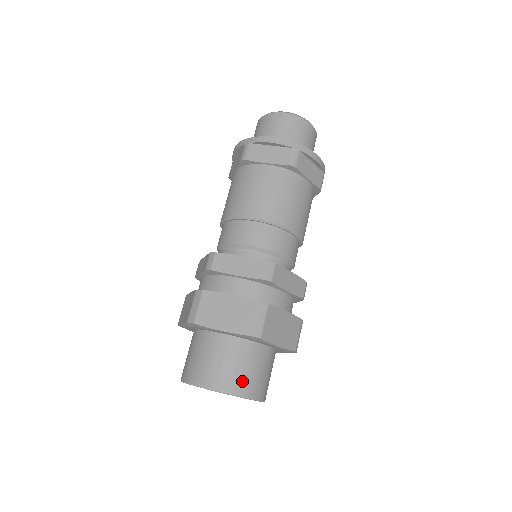
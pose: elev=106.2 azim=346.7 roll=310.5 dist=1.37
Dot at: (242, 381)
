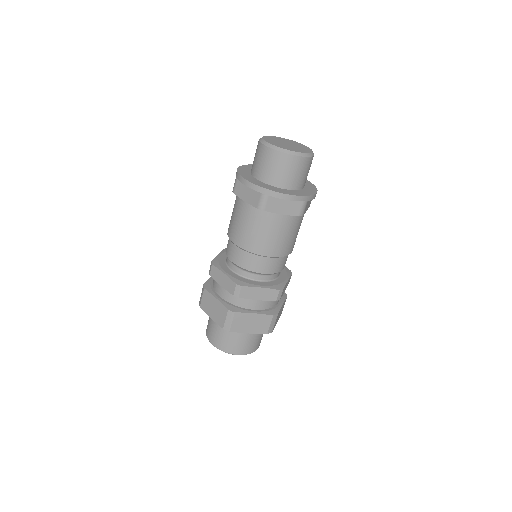
Dot at: (255, 345)
